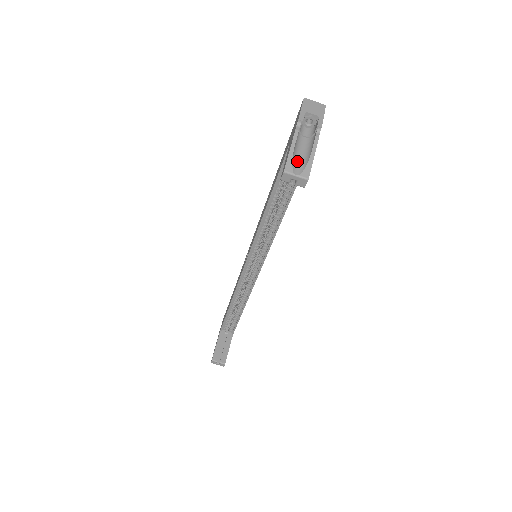
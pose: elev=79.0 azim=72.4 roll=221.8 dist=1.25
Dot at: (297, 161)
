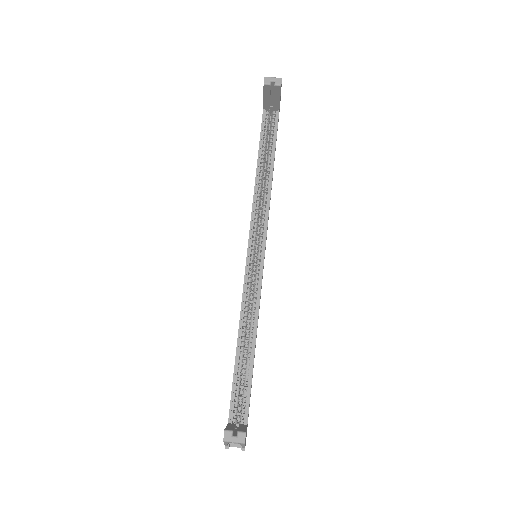
Dot at: (271, 86)
